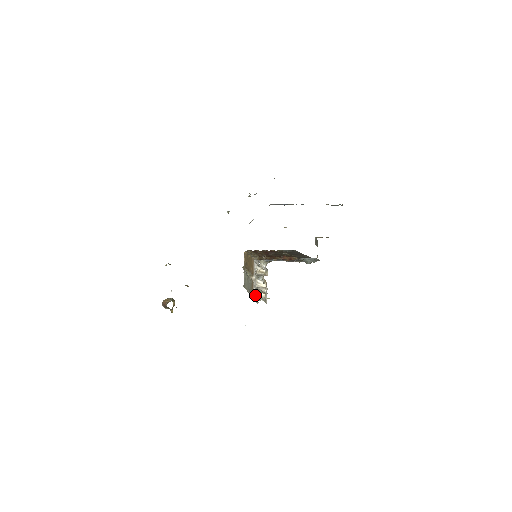
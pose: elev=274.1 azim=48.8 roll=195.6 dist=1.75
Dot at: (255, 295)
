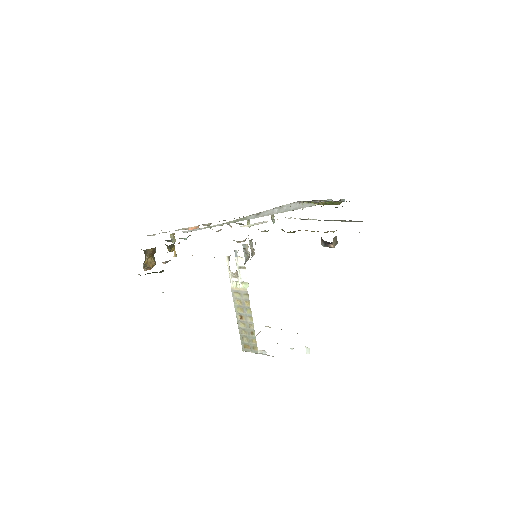
Dot at: occluded
